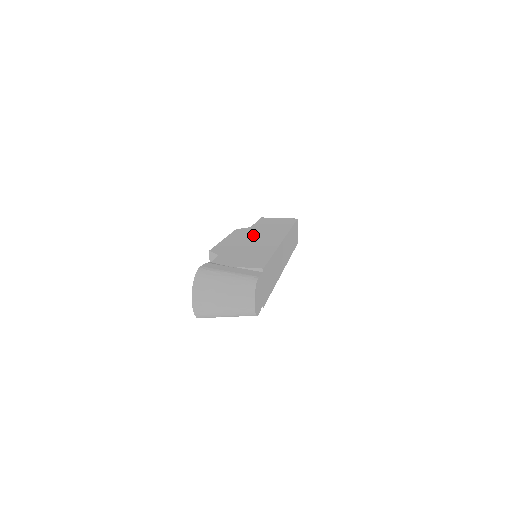
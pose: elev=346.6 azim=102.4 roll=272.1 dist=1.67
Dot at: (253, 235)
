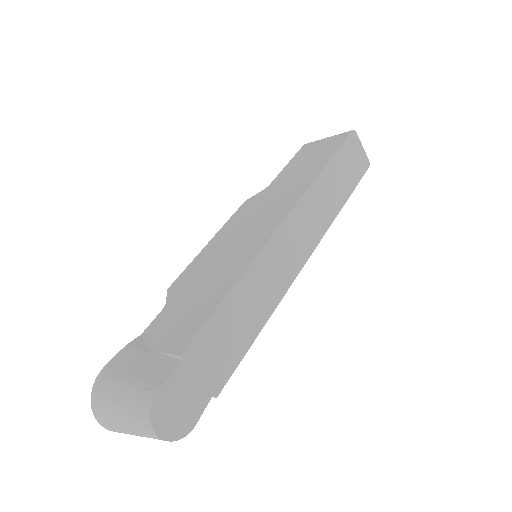
Dot at: (251, 218)
